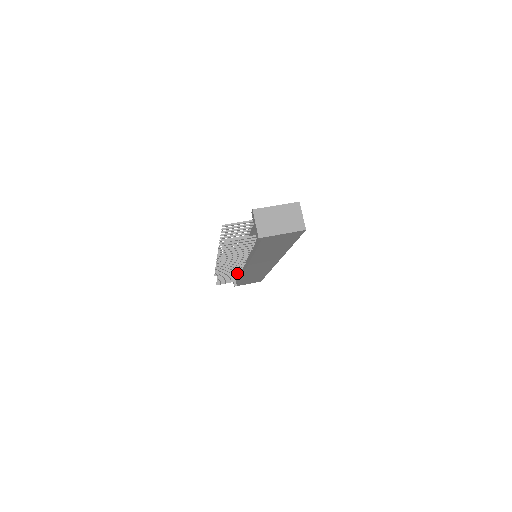
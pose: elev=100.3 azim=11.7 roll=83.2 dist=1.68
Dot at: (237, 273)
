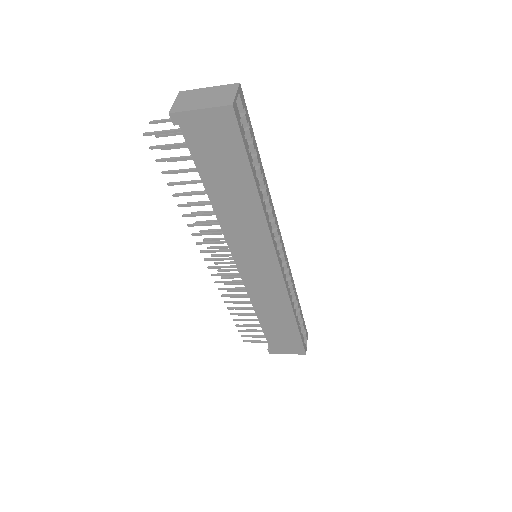
Dot at: (249, 301)
